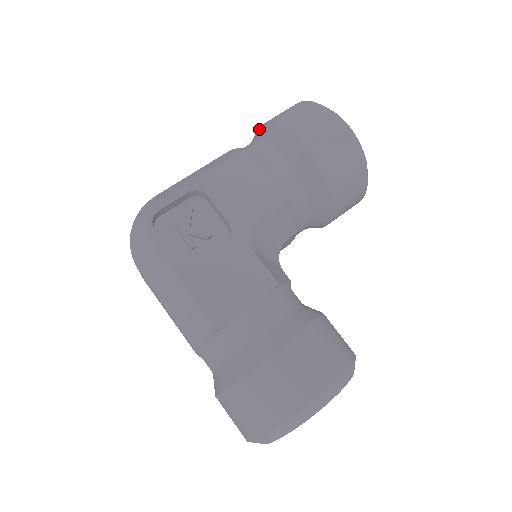
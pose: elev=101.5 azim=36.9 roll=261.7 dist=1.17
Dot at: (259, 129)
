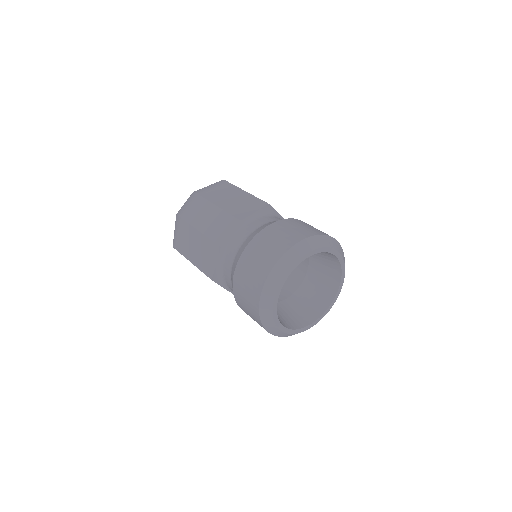
Dot at: occluded
